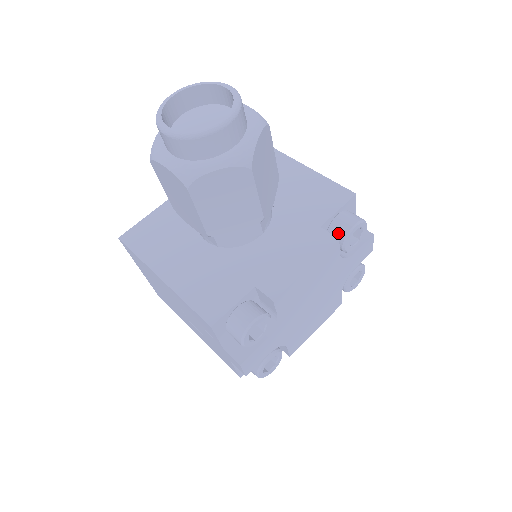
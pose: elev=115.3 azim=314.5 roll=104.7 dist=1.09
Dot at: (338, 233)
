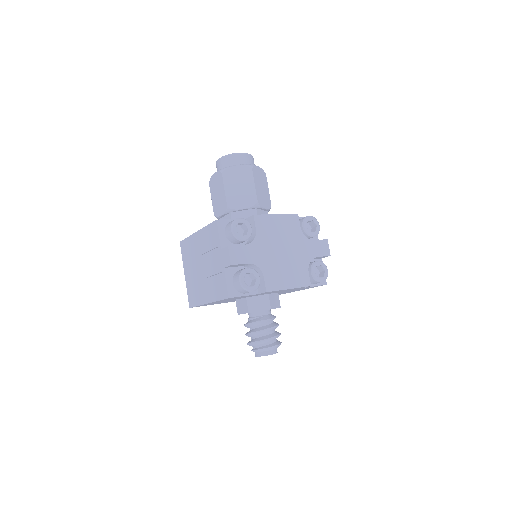
Dot at: (300, 221)
